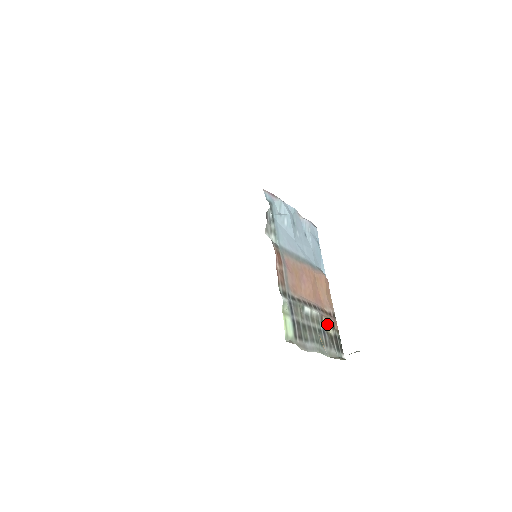
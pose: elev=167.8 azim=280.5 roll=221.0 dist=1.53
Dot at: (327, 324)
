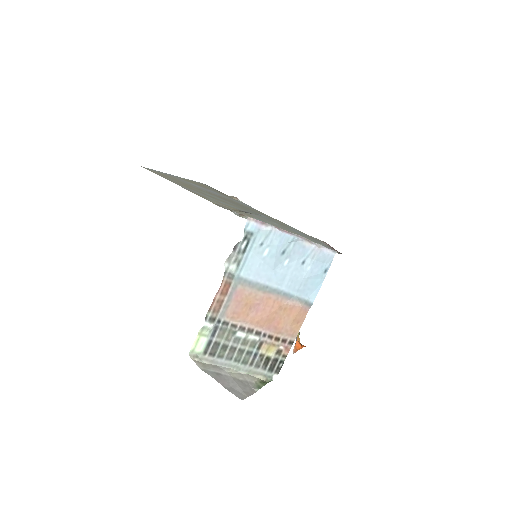
Dot at: (269, 348)
